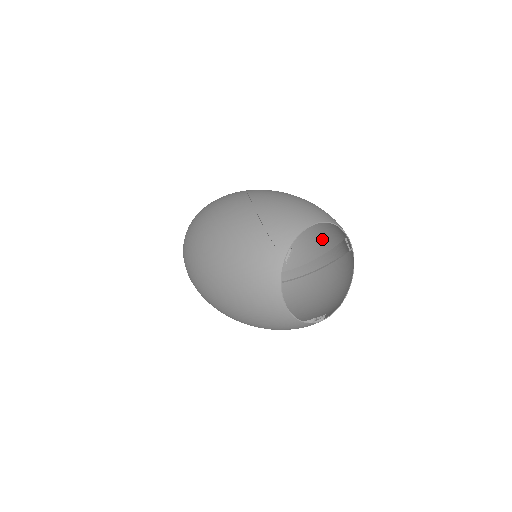
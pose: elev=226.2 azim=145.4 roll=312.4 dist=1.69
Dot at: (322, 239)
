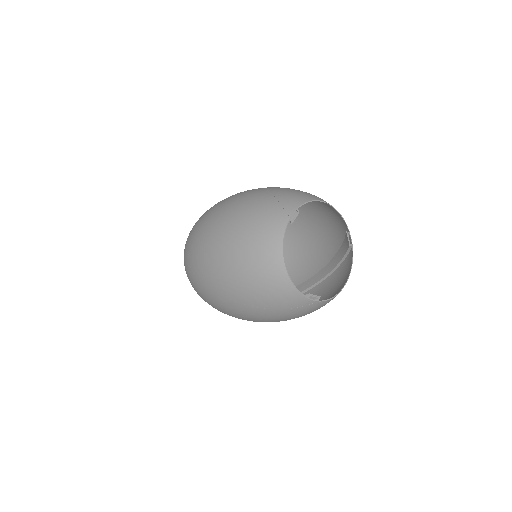
Dot at: (321, 256)
